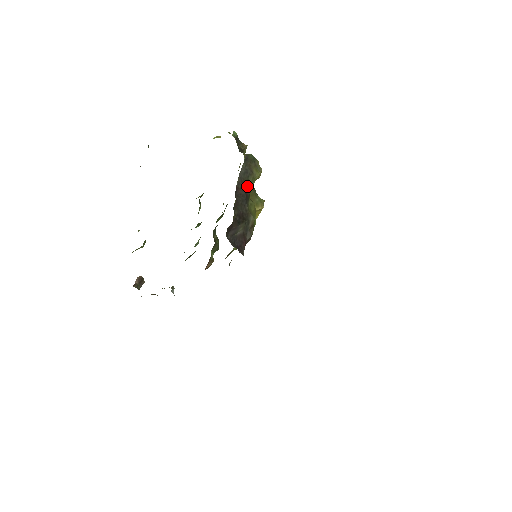
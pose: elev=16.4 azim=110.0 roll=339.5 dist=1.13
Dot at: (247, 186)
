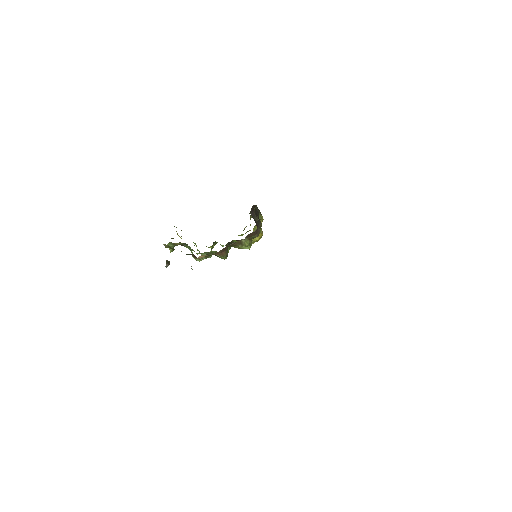
Dot at: occluded
